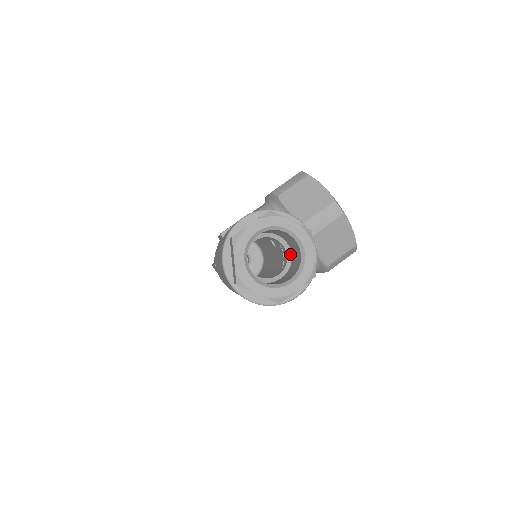
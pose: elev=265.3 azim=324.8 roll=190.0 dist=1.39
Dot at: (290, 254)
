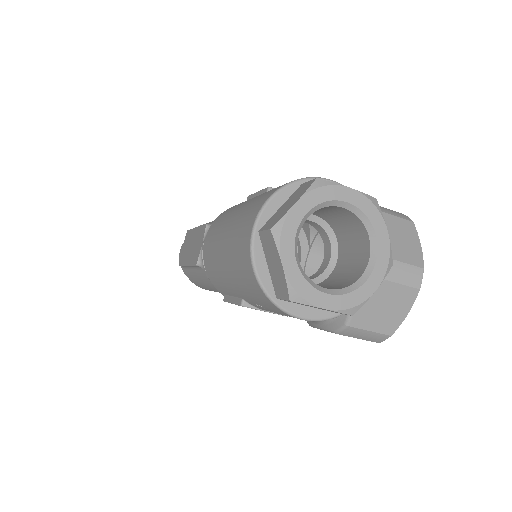
Dot at: (329, 272)
